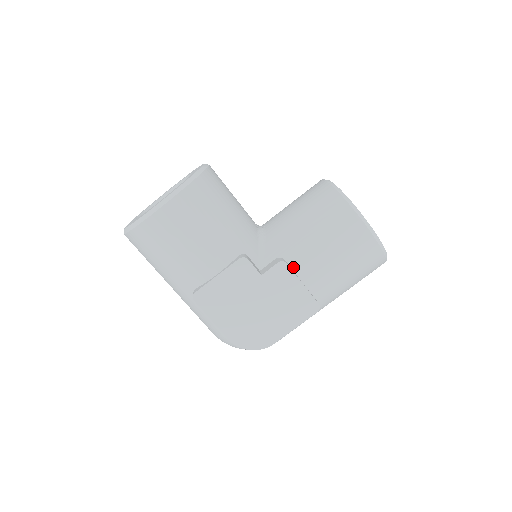
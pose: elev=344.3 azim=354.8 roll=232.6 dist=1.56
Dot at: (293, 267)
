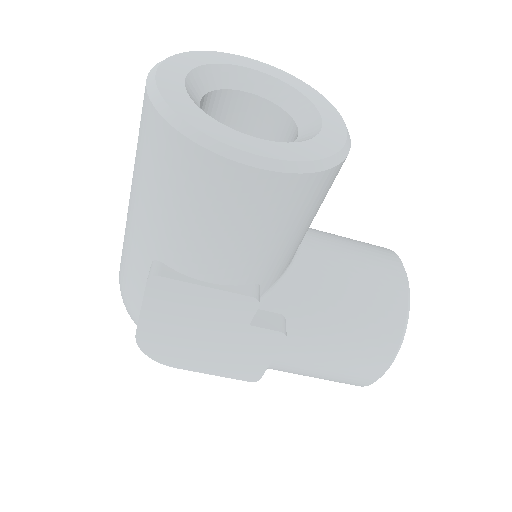
Dot at: occluded
